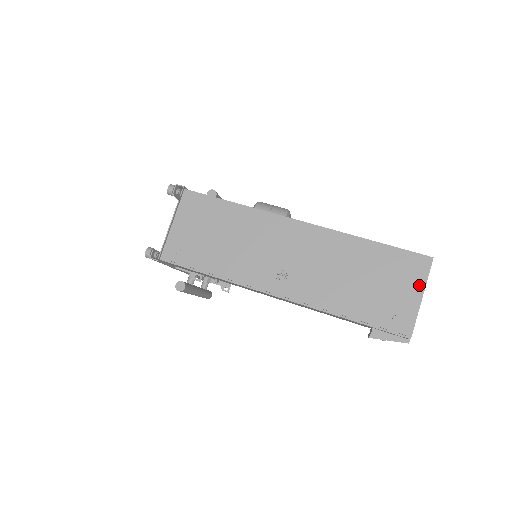
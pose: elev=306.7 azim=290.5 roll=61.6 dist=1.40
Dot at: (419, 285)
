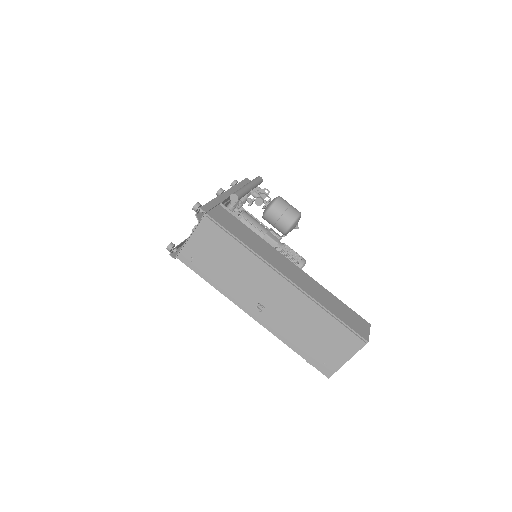
Dot at: (349, 354)
